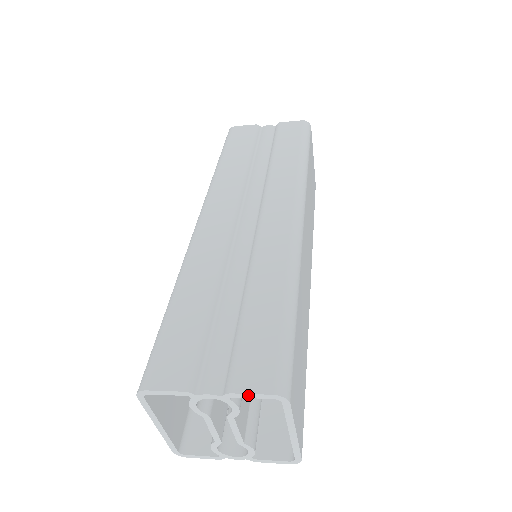
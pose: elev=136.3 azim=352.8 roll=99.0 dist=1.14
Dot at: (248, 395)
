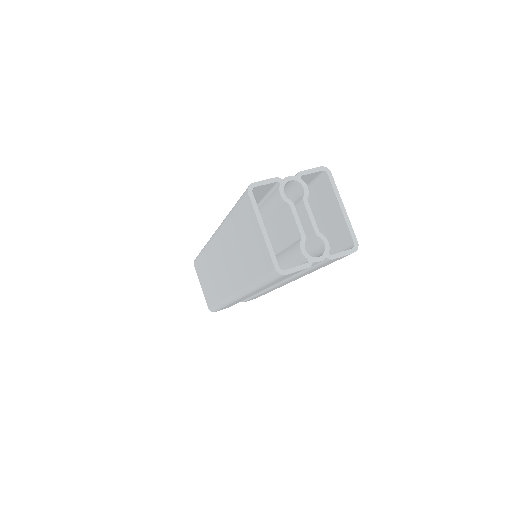
Dot at: (309, 171)
